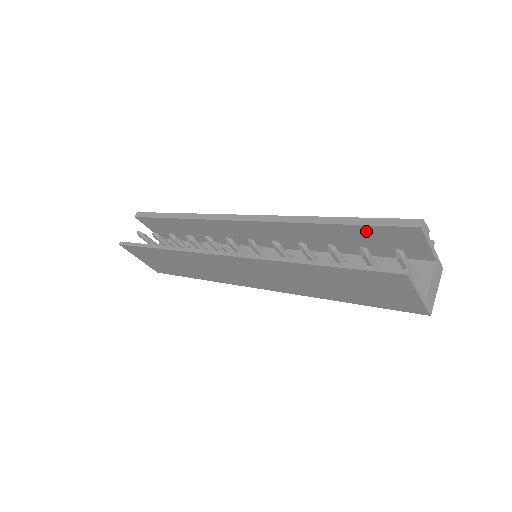
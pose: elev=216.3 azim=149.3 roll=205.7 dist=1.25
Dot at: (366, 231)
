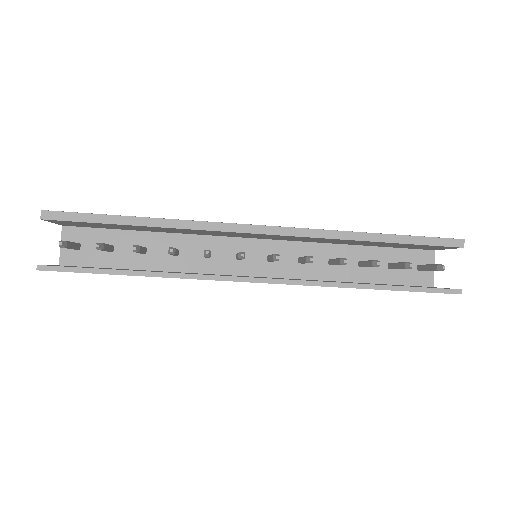
Dot at: (407, 245)
